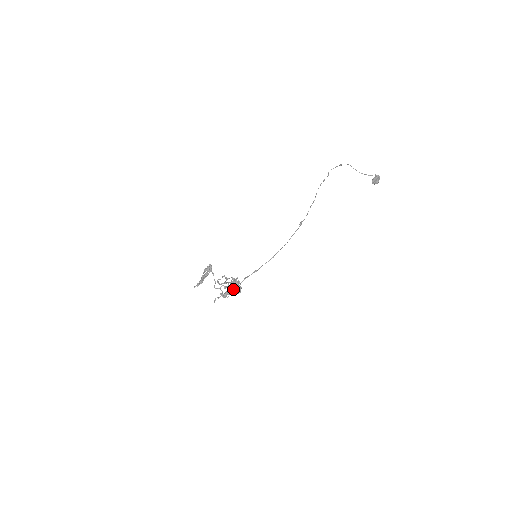
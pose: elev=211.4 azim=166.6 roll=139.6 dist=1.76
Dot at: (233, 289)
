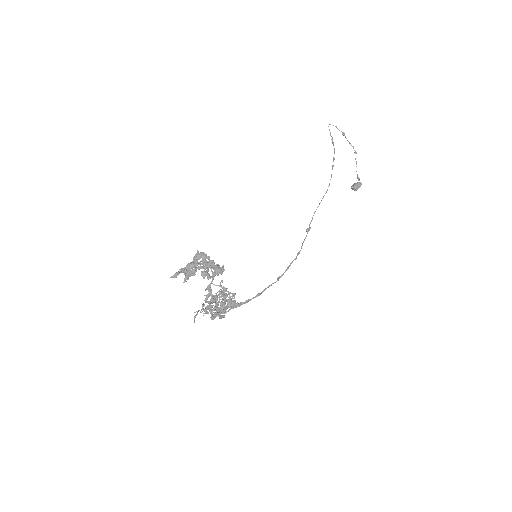
Dot at: occluded
